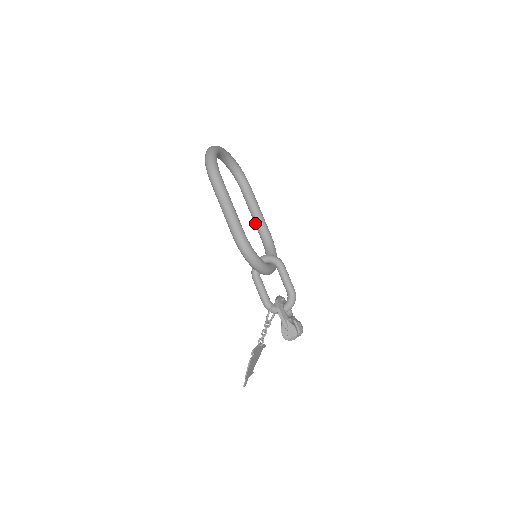
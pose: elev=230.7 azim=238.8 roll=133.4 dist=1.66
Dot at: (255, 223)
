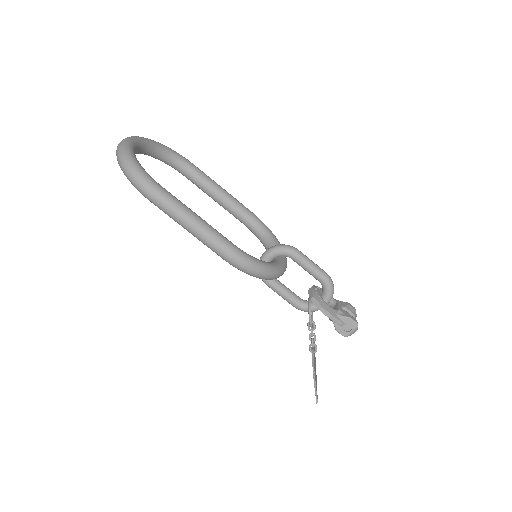
Dot at: (225, 208)
